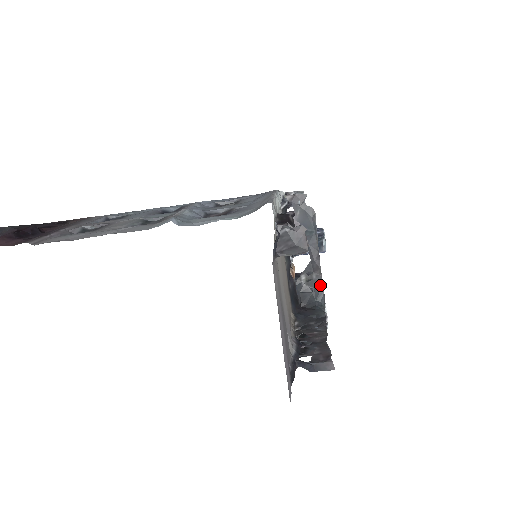
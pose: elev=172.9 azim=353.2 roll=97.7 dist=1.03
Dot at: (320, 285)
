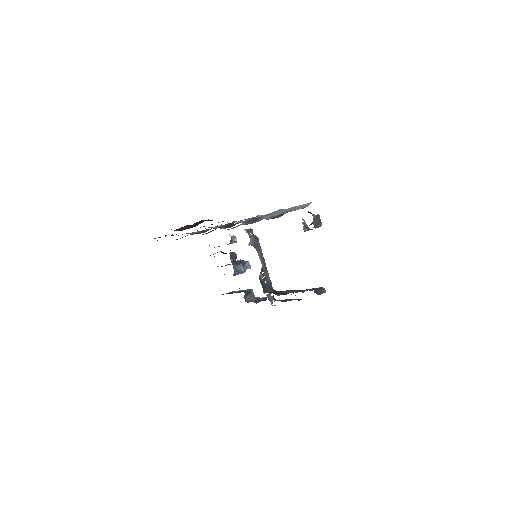
Dot at: (269, 279)
